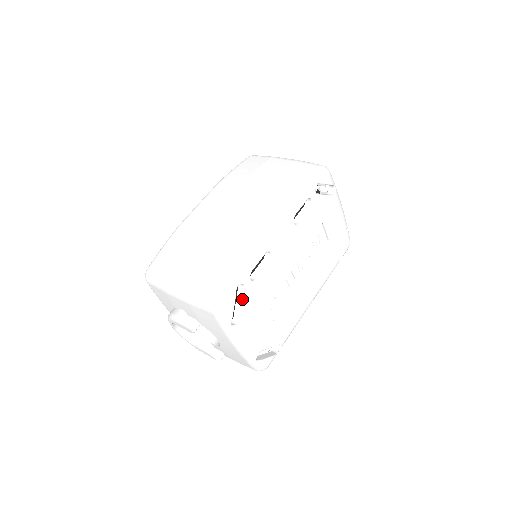
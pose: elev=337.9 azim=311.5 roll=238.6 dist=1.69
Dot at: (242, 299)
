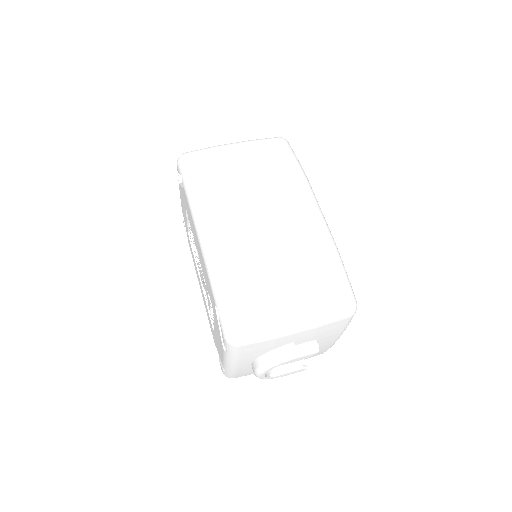
Dot at: occluded
